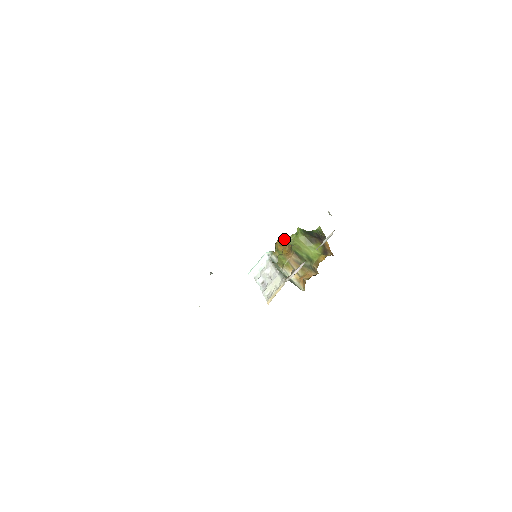
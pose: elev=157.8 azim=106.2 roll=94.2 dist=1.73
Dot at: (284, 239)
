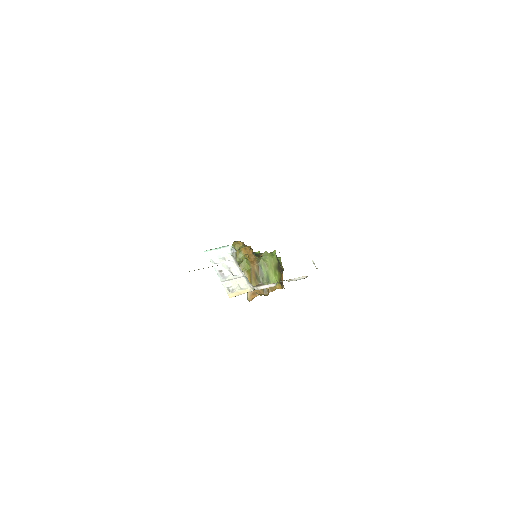
Dot at: occluded
